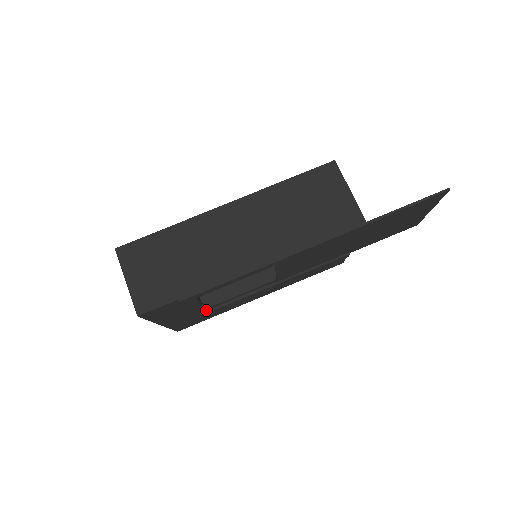
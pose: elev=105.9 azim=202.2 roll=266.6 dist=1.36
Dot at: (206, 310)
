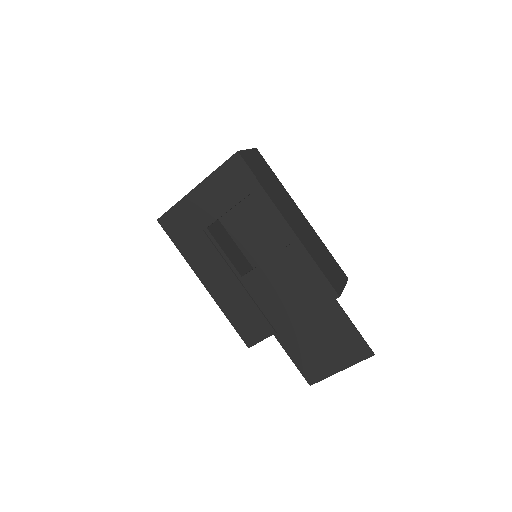
Dot at: (211, 222)
